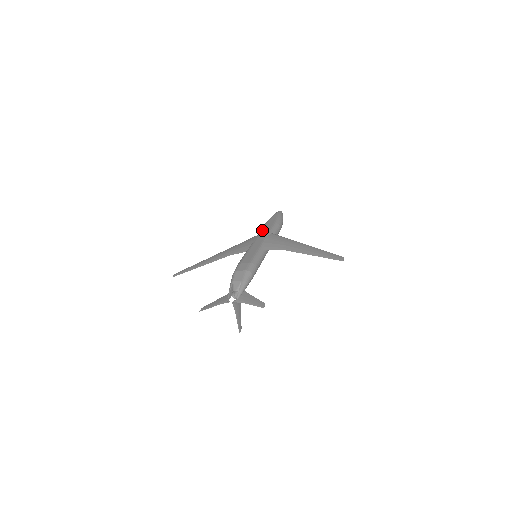
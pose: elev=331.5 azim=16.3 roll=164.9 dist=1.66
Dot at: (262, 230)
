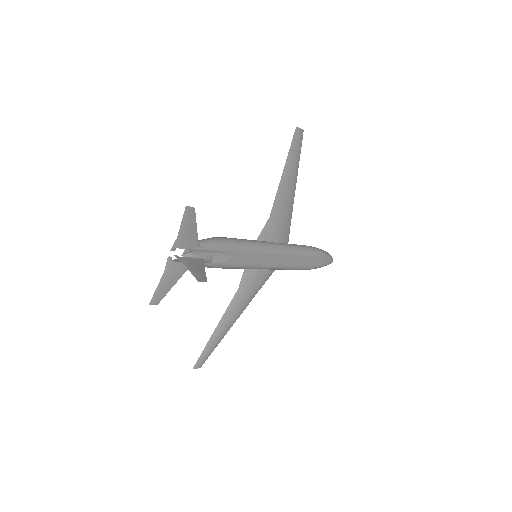
Dot at: occluded
